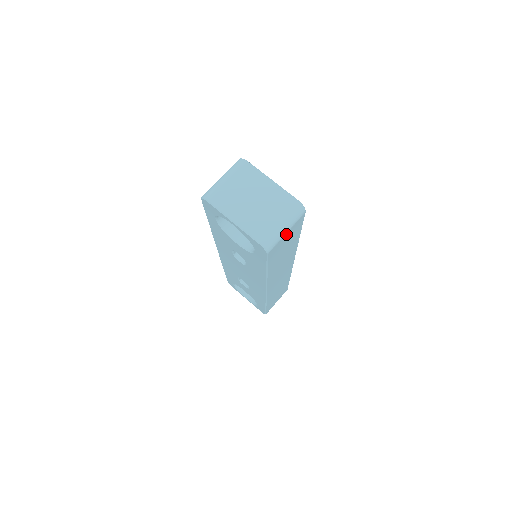
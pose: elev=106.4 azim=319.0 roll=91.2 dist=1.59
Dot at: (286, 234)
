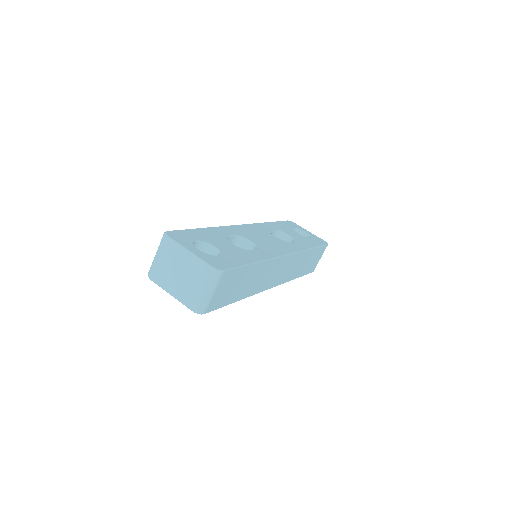
Dot at: (216, 293)
